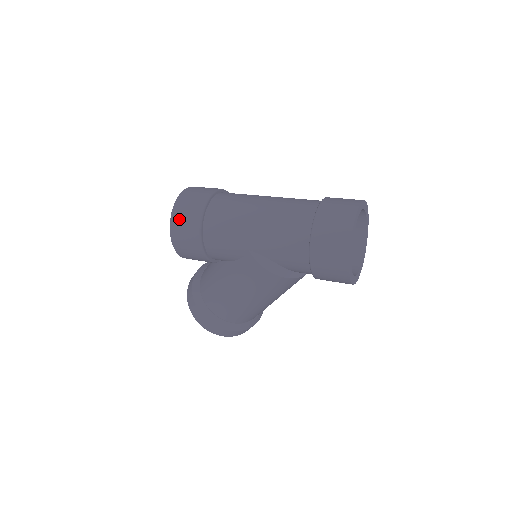
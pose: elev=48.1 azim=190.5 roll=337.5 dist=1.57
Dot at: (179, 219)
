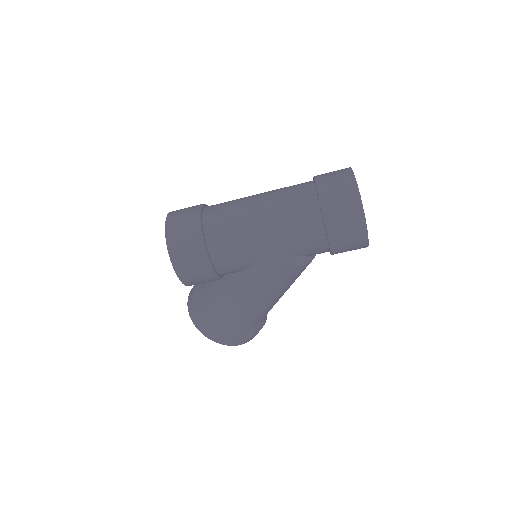
Dot at: (178, 250)
